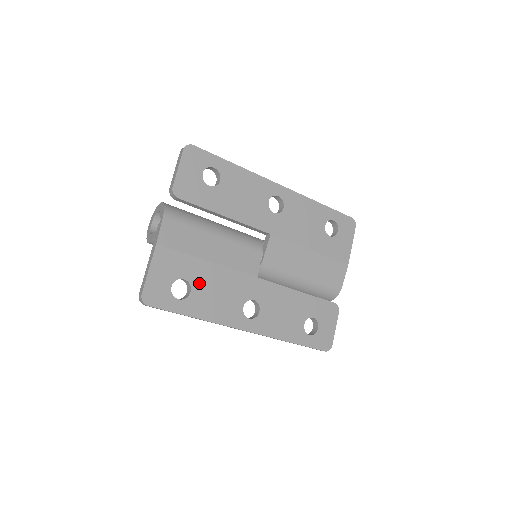
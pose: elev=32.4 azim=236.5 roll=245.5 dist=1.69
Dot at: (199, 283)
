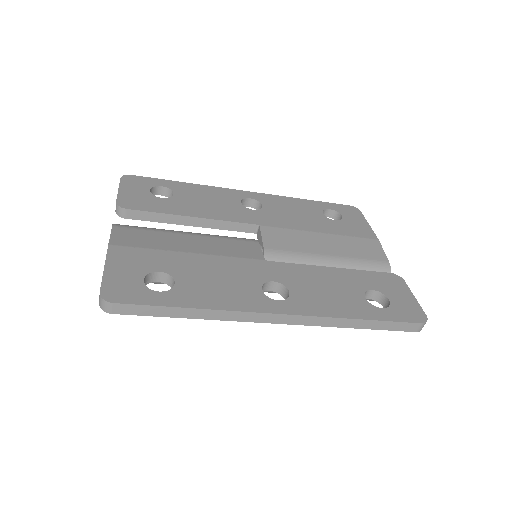
Dot at: (184, 273)
